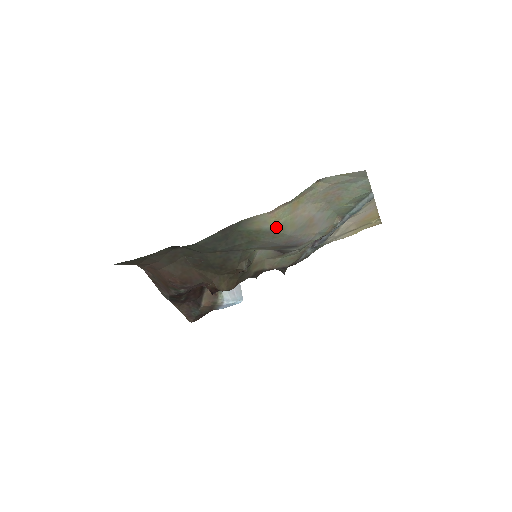
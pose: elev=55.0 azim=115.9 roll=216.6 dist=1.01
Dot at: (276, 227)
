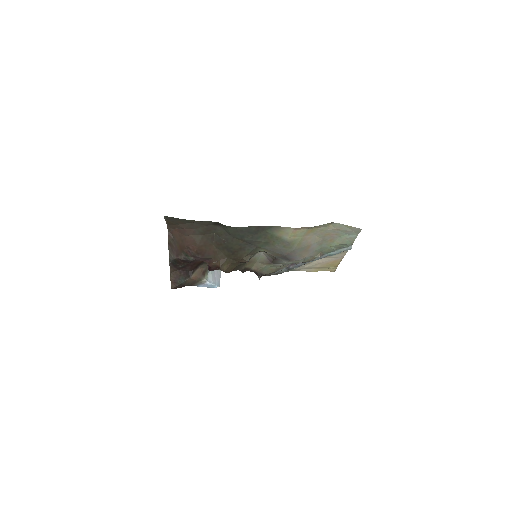
Dot at: (291, 240)
